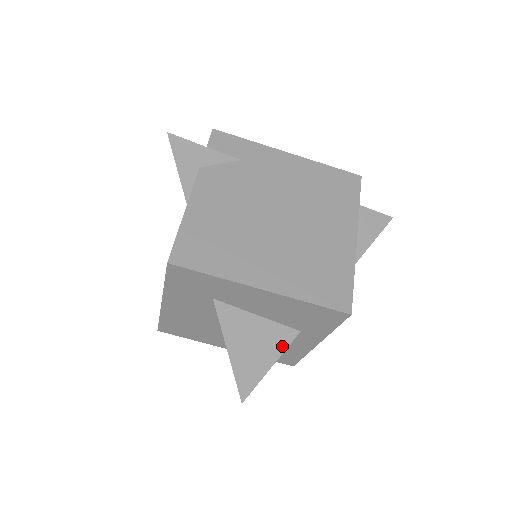
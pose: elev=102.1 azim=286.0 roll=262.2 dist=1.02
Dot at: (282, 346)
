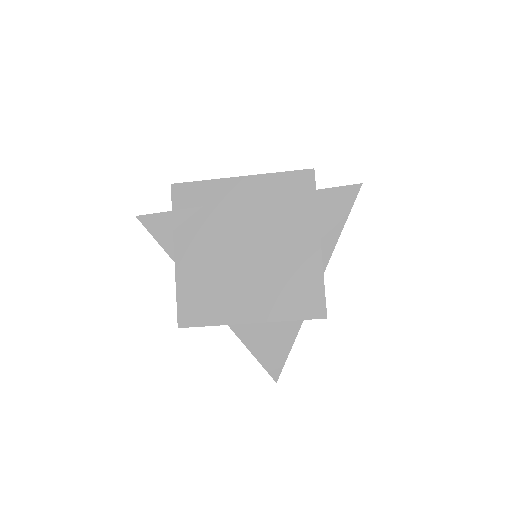
Dot at: (293, 334)
